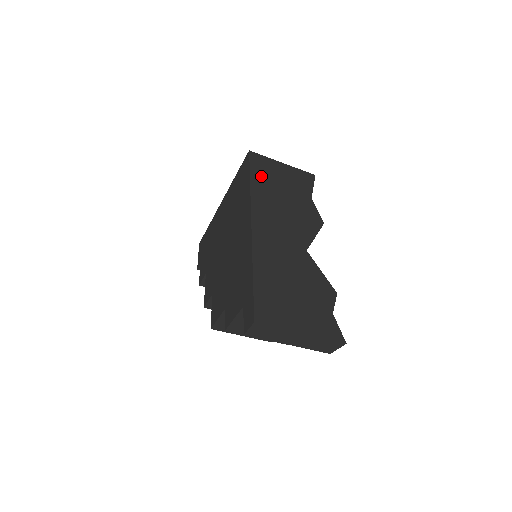
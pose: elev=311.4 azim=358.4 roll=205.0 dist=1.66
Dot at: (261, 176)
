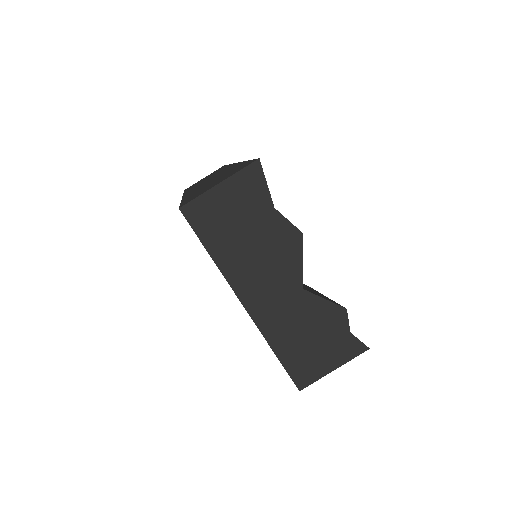
Dot at: (214, 236)
